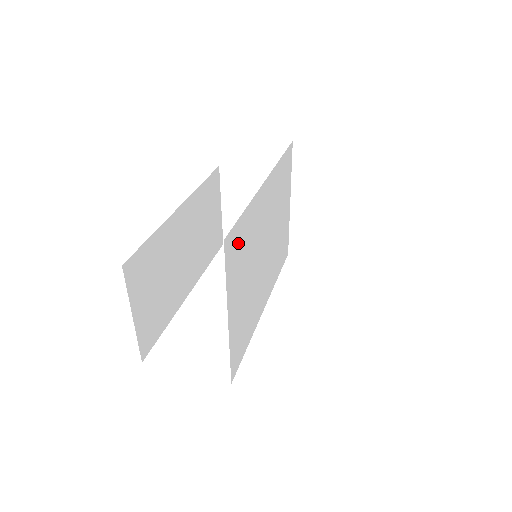
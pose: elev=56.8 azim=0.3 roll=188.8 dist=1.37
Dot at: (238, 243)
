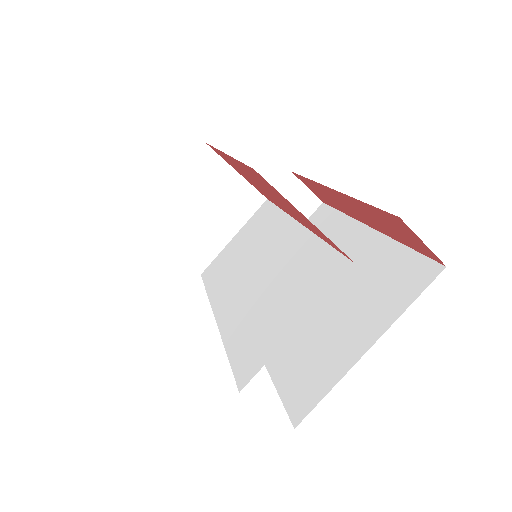
Dot at: occluded
